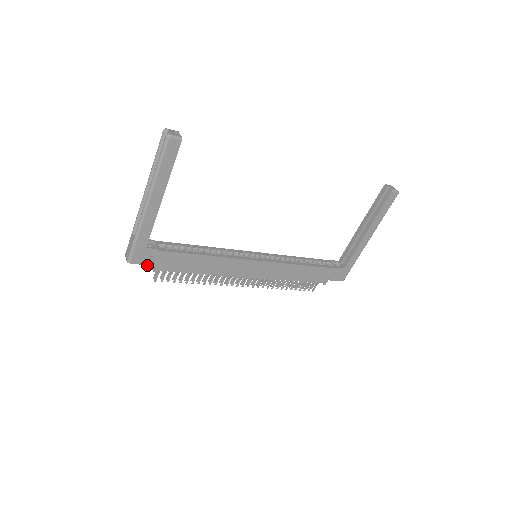
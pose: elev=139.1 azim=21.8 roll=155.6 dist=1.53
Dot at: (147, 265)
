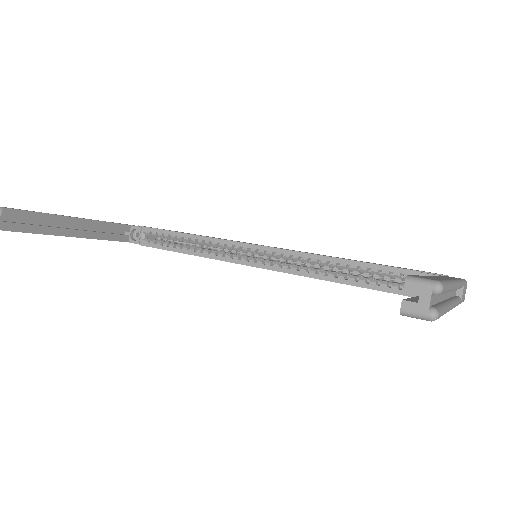
Dot at: occluded
